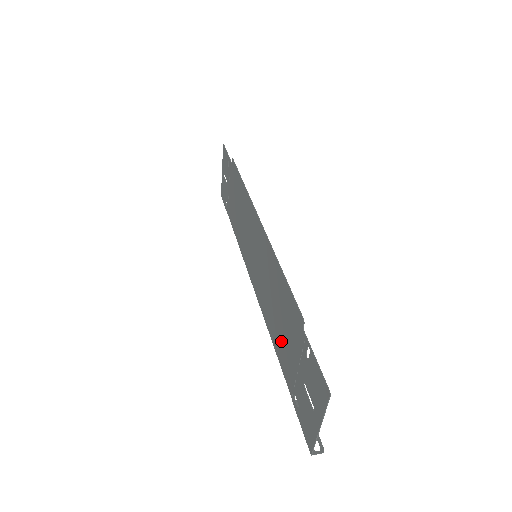
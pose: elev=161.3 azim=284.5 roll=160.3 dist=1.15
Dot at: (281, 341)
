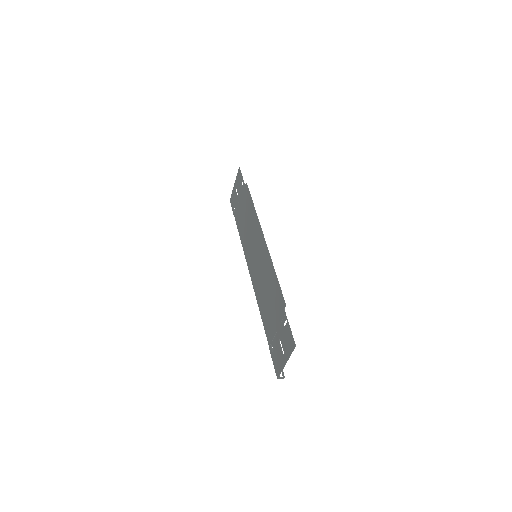
Dot at: (267, 313)
